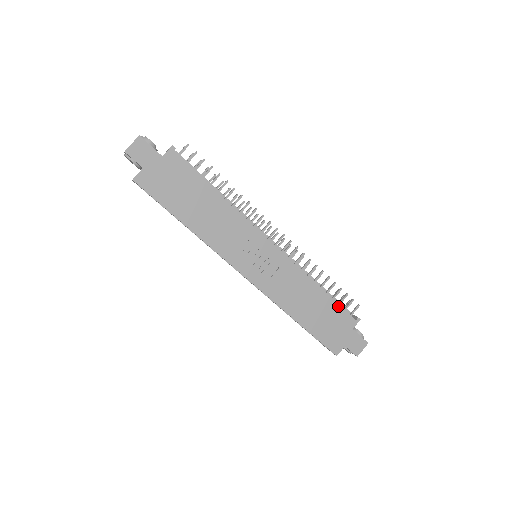
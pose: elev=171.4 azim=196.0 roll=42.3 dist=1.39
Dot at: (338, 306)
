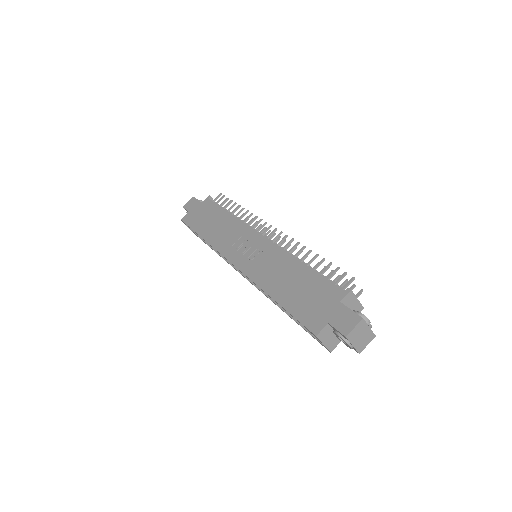
Dot at: (322, 278)
